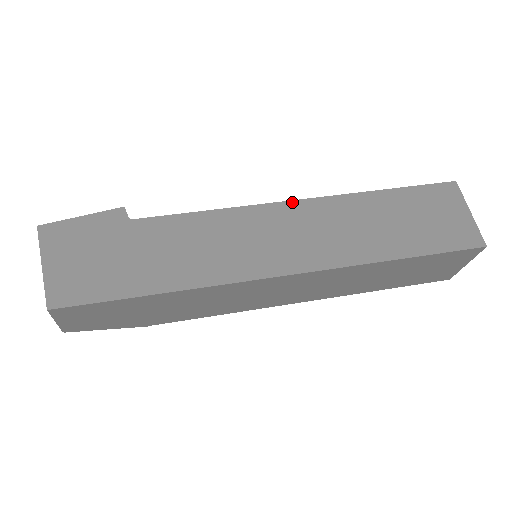
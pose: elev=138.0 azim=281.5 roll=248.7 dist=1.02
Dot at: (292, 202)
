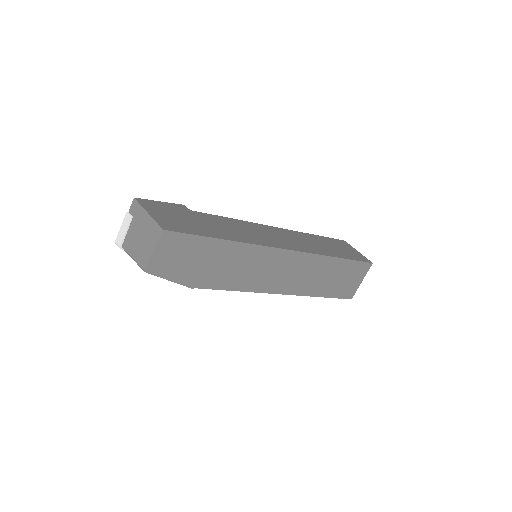
Dot at: (274, 227)
